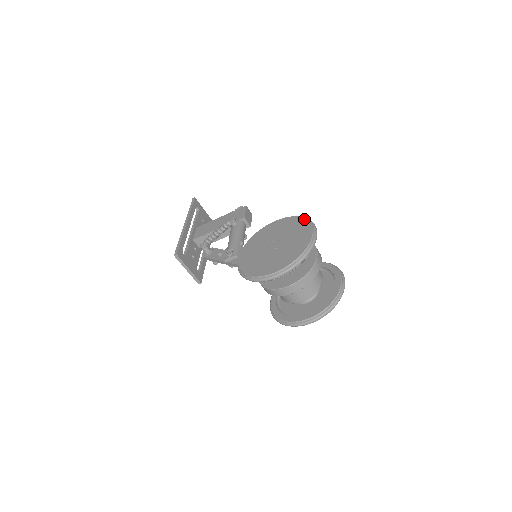
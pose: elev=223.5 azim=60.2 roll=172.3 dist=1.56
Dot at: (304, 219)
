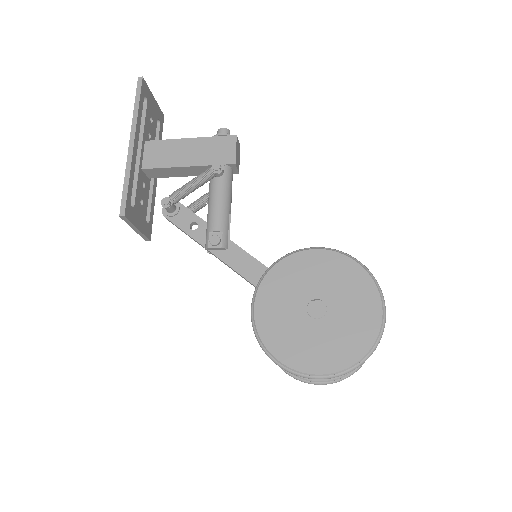
Dot at: (367, 275)
